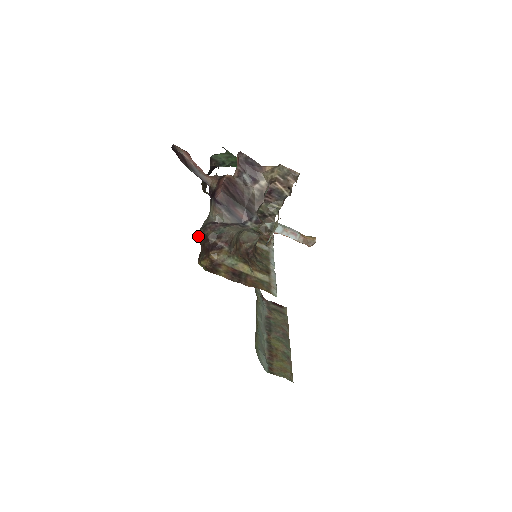
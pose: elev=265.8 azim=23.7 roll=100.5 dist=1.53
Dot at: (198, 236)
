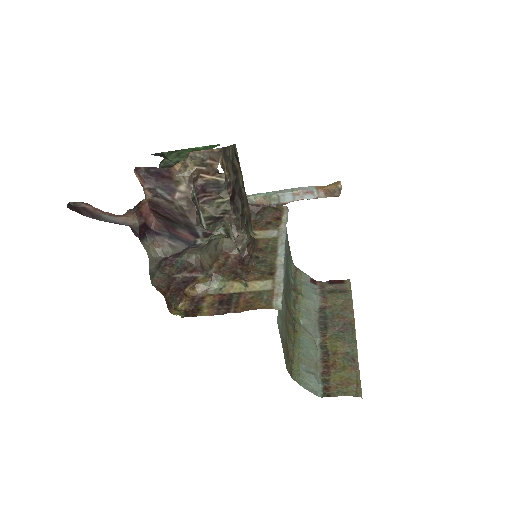
Dot at: (154, 284)
